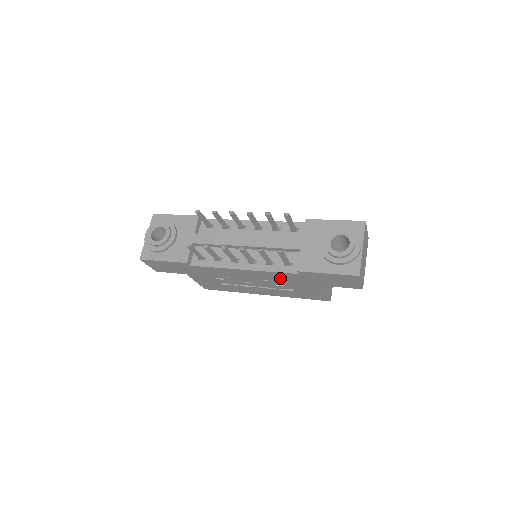
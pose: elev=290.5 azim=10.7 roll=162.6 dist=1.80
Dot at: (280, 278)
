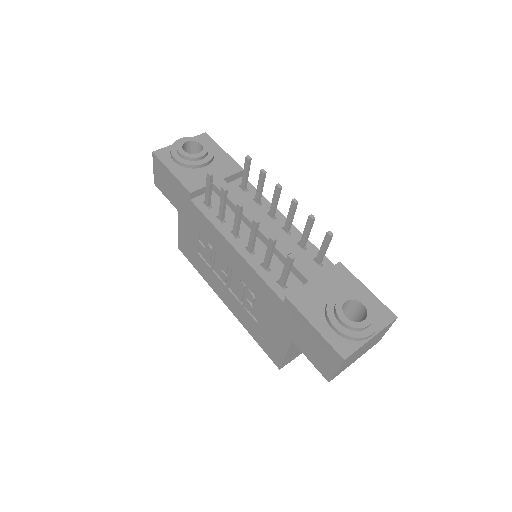
Dot at: (260, 292)
